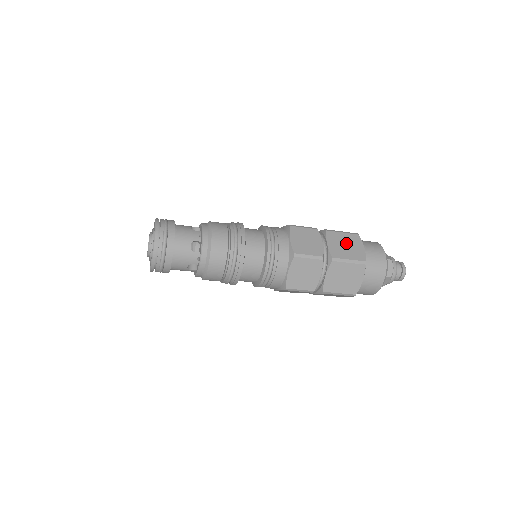
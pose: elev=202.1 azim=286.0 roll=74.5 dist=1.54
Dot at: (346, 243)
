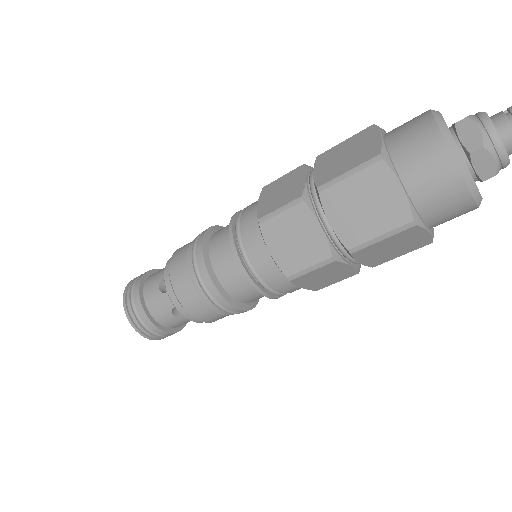
Dot at: (346, 151)
